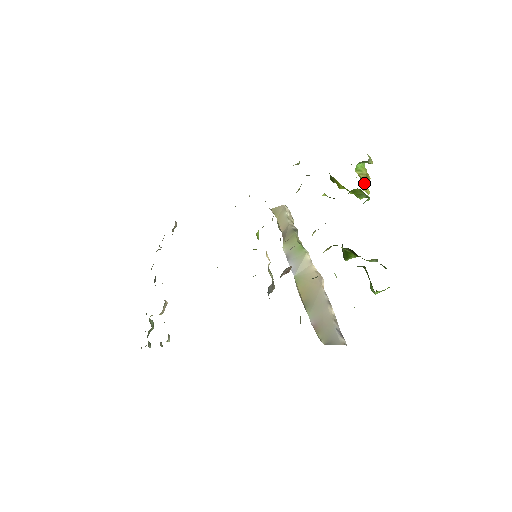
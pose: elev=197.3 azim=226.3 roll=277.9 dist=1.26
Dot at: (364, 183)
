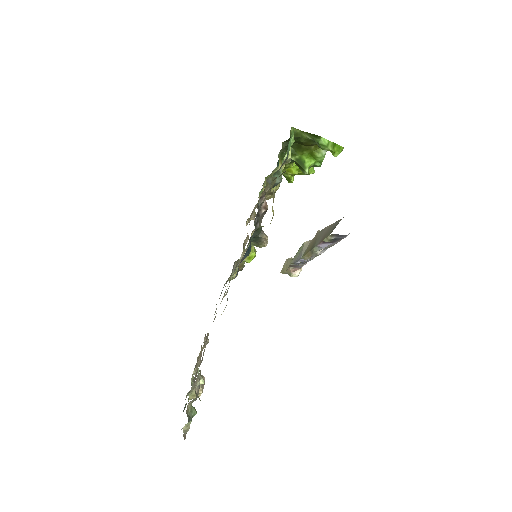
Dot at: occluded
